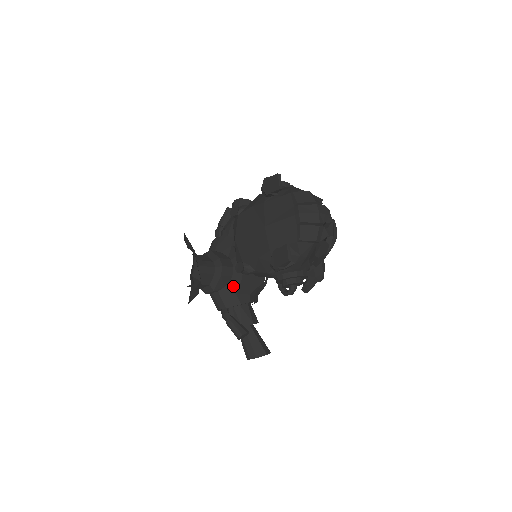
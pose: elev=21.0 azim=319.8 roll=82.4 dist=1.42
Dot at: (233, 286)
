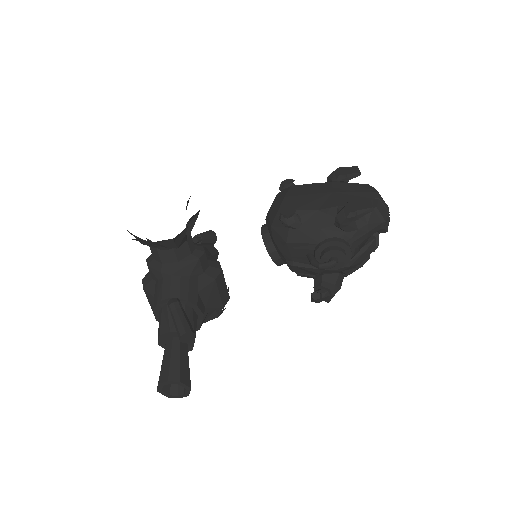
Dot at: (199, 282)
